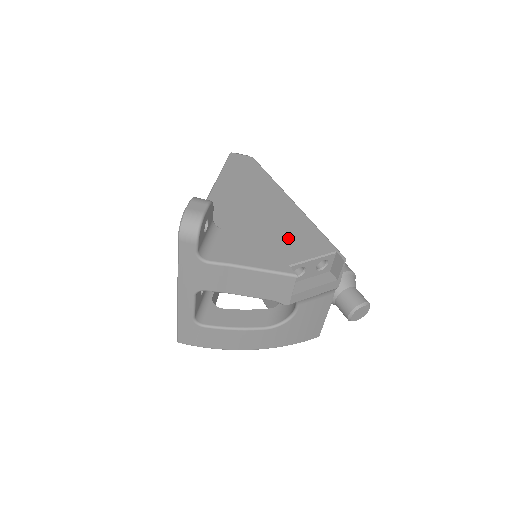
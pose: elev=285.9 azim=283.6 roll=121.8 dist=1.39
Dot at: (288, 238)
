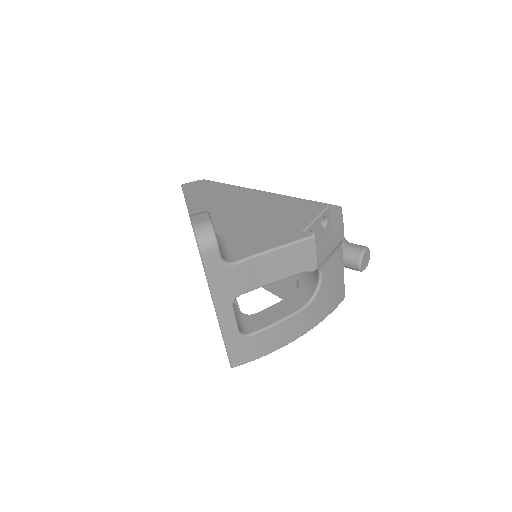
Dot at: (283, 215)
